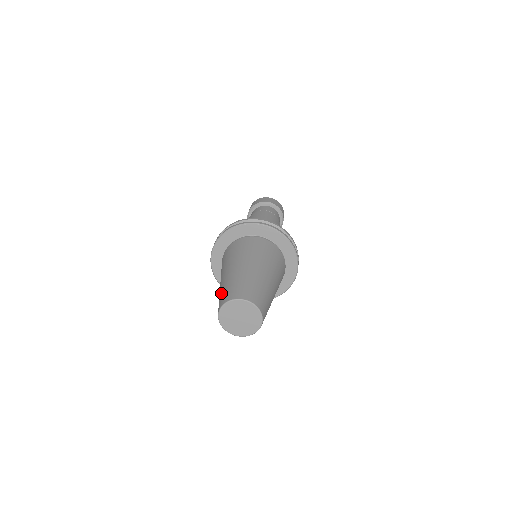
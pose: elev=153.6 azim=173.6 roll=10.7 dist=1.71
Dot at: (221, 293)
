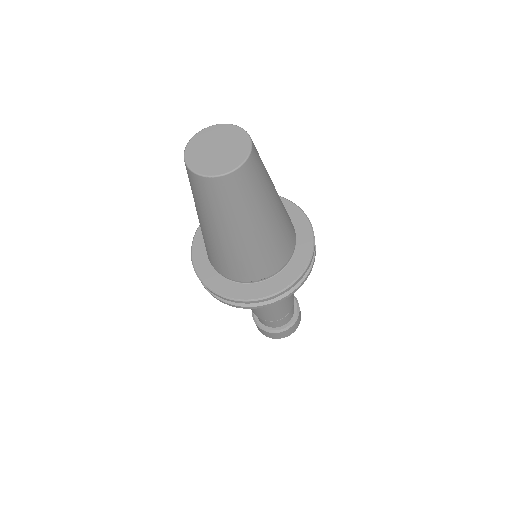
Dot at: (192, 193)
